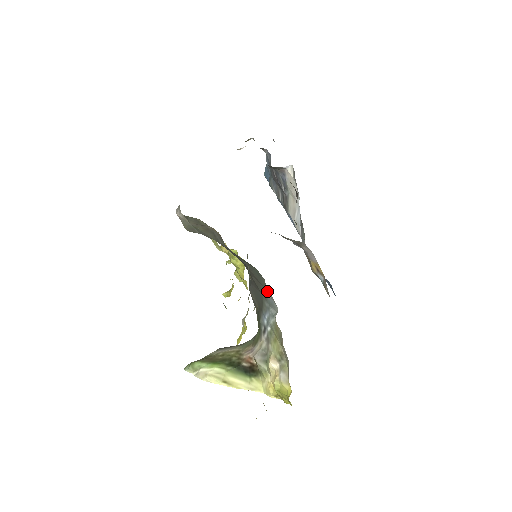
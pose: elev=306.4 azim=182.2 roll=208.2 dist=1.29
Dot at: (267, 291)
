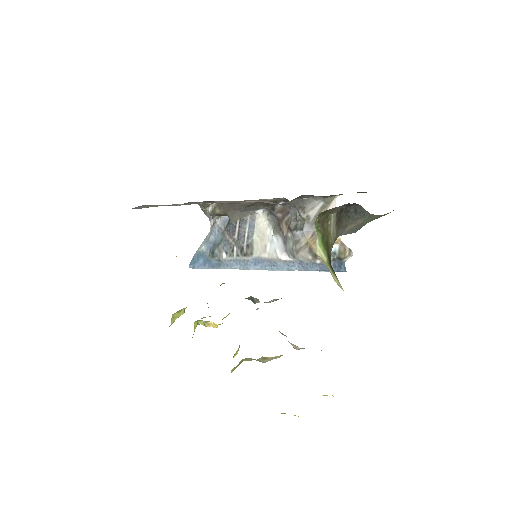
Dot at: occluded
